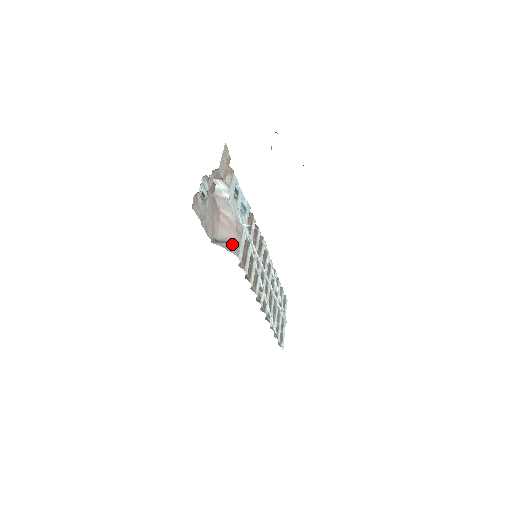
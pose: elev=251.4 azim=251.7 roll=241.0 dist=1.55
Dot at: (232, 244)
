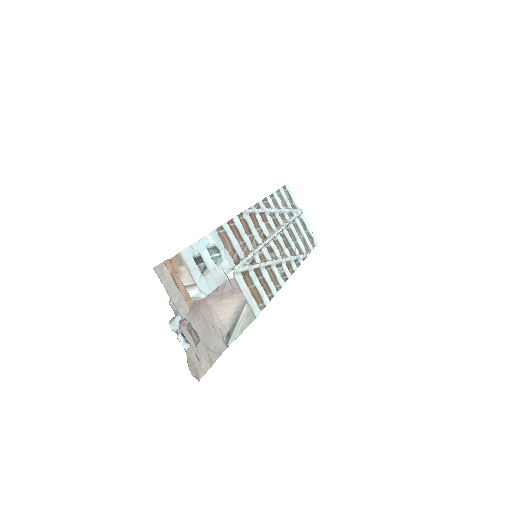
Dot at: (242, 314)
